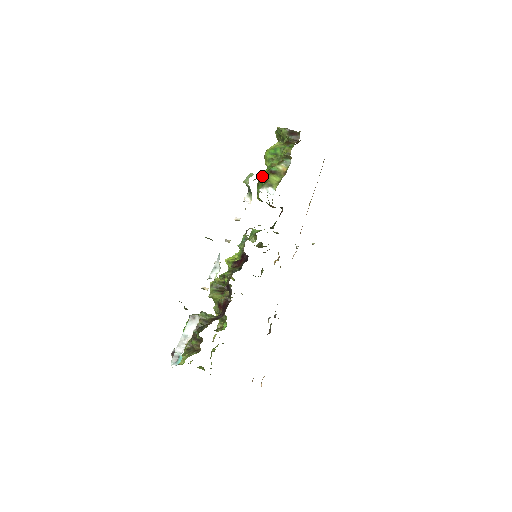
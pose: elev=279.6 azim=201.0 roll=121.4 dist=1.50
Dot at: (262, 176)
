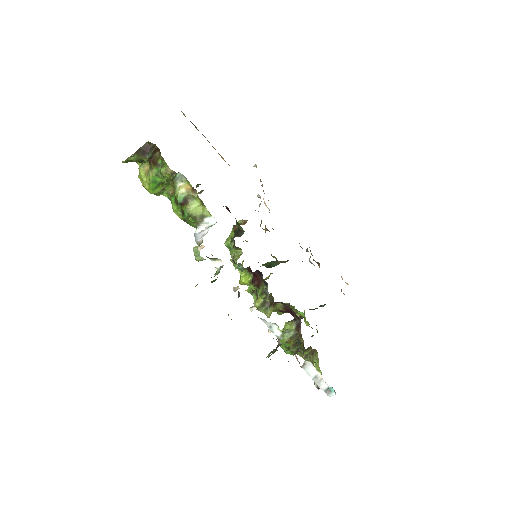
Dot at: (178, 213)
